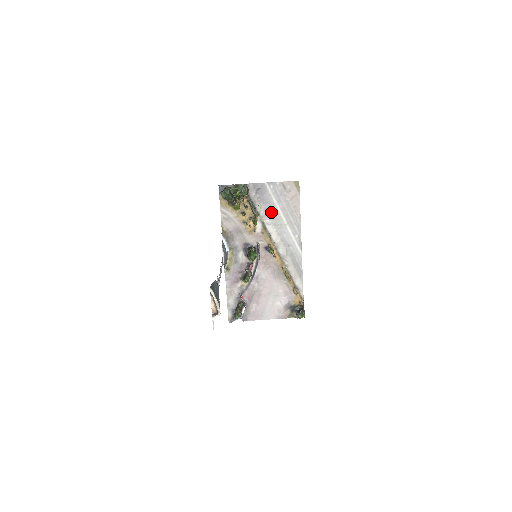
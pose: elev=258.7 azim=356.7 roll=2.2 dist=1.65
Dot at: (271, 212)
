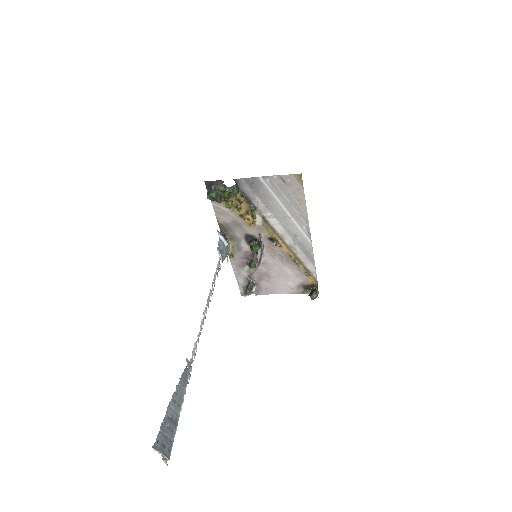
Dot at: (271, 206)
